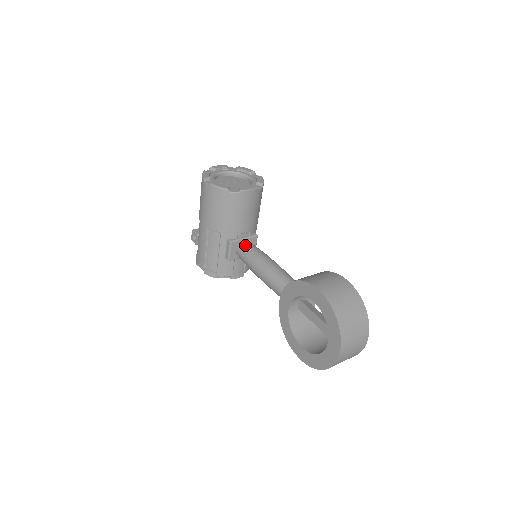
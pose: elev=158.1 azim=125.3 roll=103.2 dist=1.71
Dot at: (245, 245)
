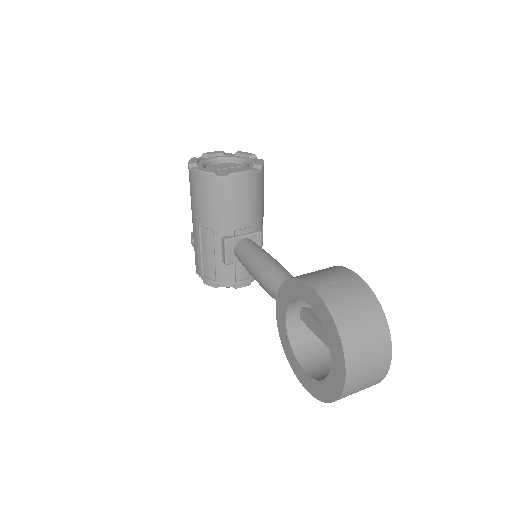
Dot at: (243, 243)
